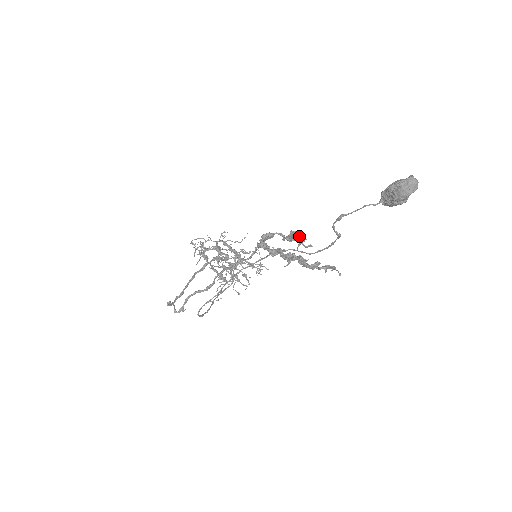
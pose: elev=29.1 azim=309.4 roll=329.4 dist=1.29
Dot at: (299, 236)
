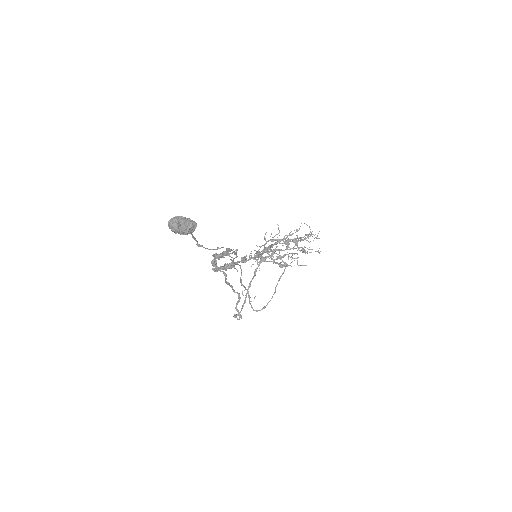
Dot at: (219, 254)
